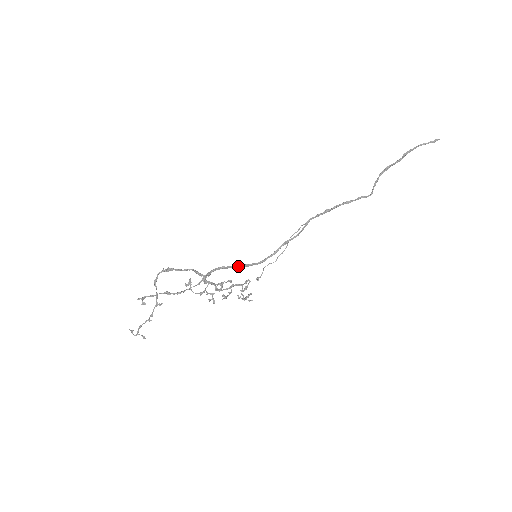
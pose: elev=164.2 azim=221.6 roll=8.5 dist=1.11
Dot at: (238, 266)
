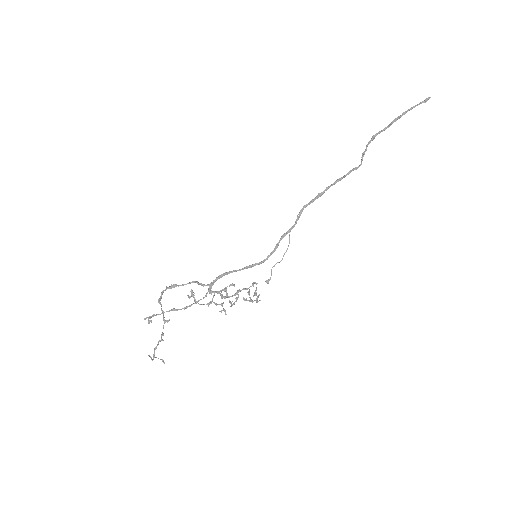
Dot at: (239, 269)
